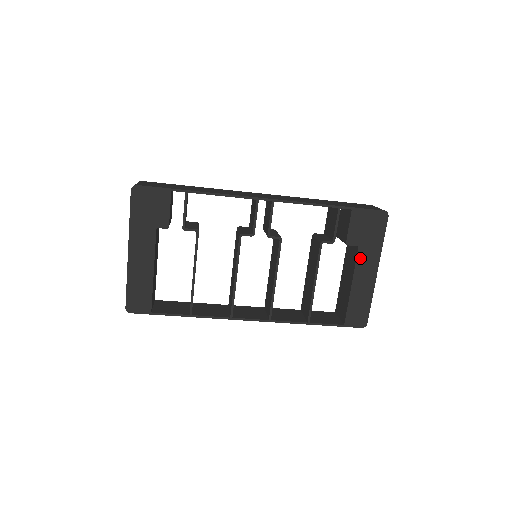
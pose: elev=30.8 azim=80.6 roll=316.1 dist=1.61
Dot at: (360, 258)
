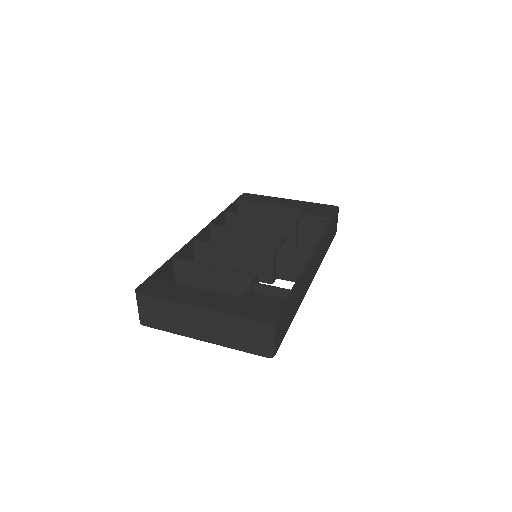
Dot at: occluded
